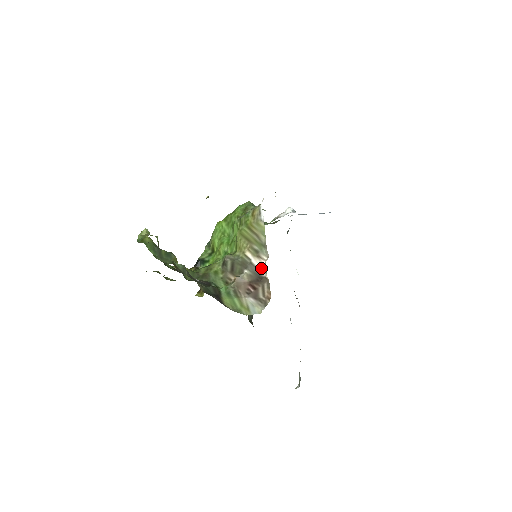
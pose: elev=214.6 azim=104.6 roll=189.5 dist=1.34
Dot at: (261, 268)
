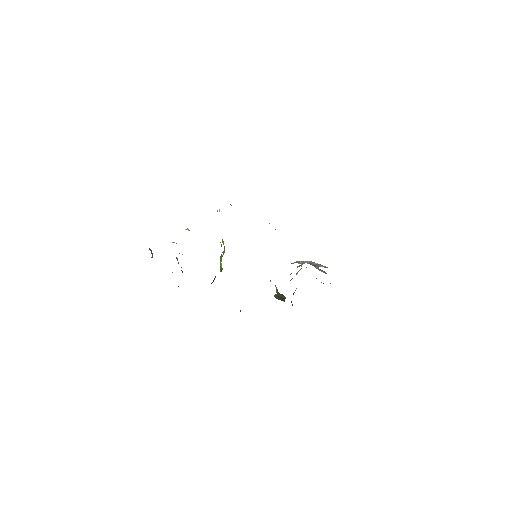
Dot at: occluded
